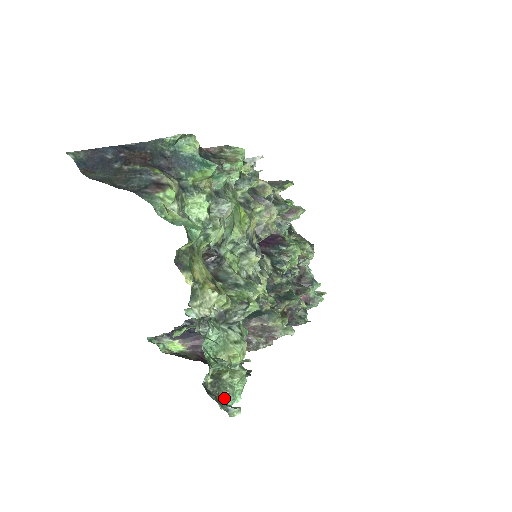
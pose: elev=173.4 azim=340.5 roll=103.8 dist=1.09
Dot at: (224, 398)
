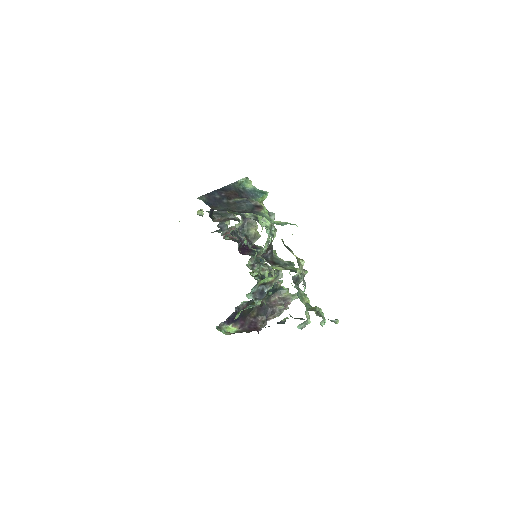
Dot at: occluded
